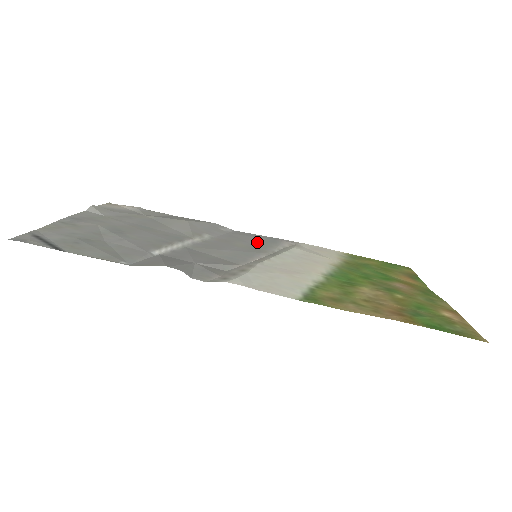
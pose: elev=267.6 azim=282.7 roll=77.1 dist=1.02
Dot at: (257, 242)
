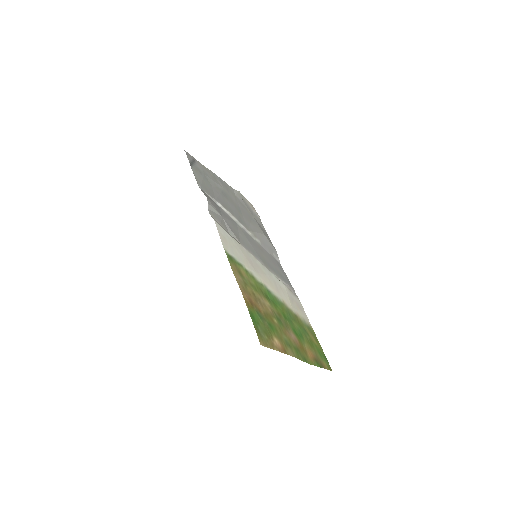
Dot at: (275, 268)
